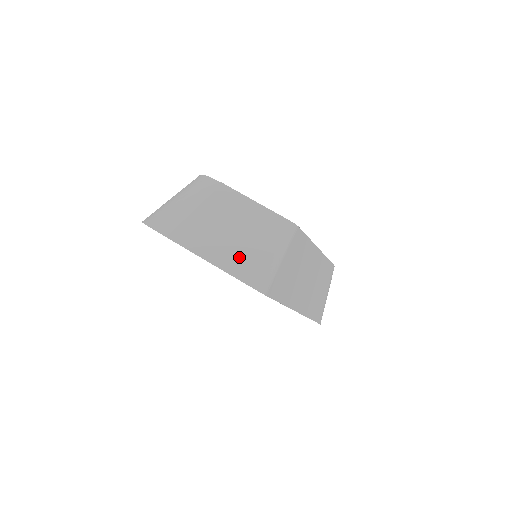
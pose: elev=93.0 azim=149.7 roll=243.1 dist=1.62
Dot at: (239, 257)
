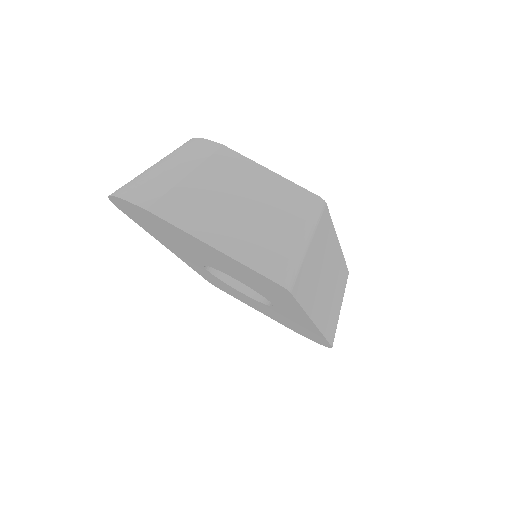
Dot at: (251, 239)
